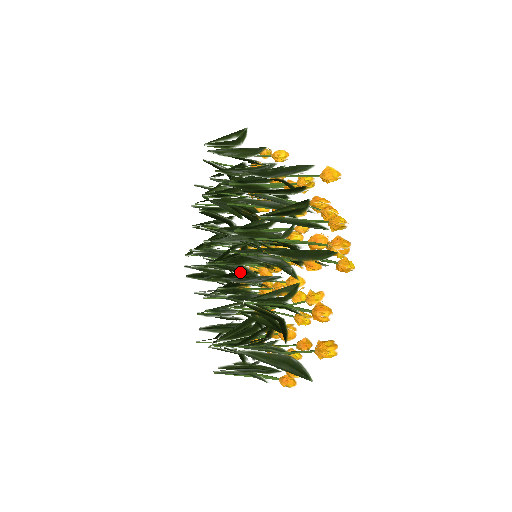
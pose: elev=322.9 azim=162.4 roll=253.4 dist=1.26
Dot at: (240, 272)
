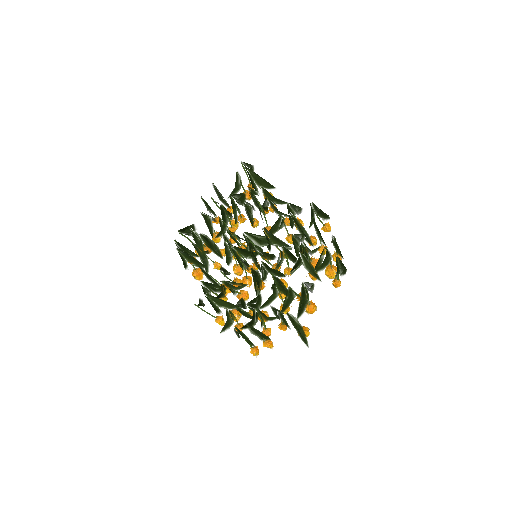
Dot at: (257, 263)
